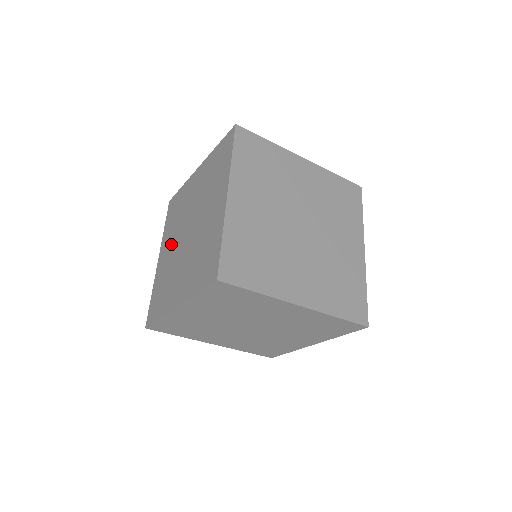
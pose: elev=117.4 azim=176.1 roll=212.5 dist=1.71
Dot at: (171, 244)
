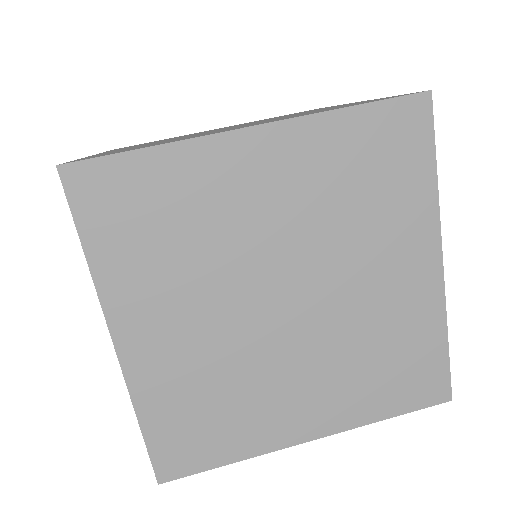
Dot at: occluded
